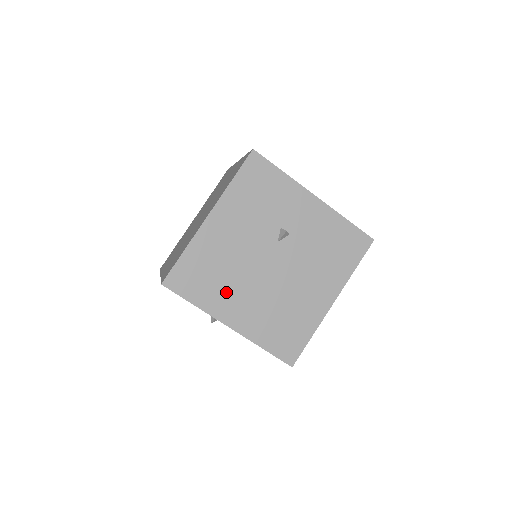
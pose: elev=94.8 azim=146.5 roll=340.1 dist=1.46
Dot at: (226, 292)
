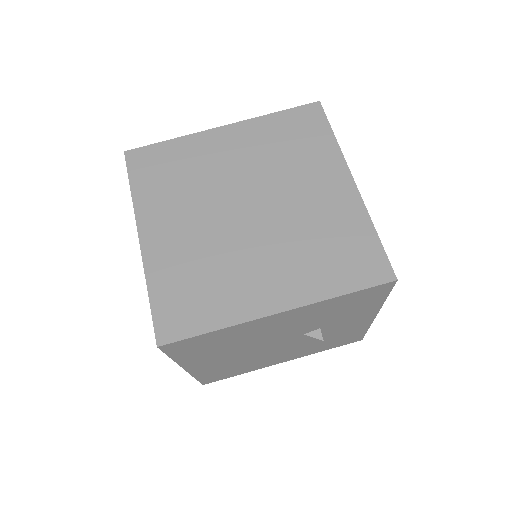
Dot at: (214, 354)
